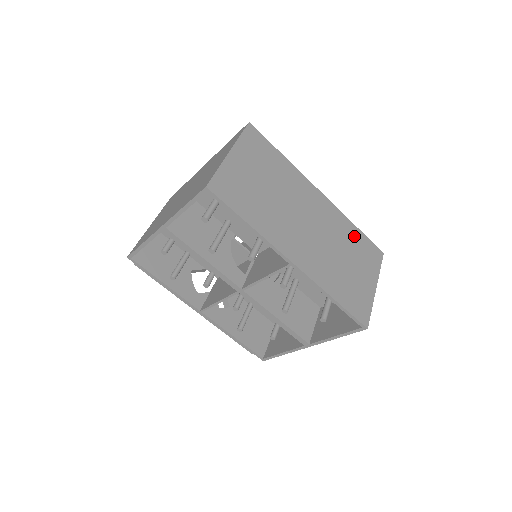
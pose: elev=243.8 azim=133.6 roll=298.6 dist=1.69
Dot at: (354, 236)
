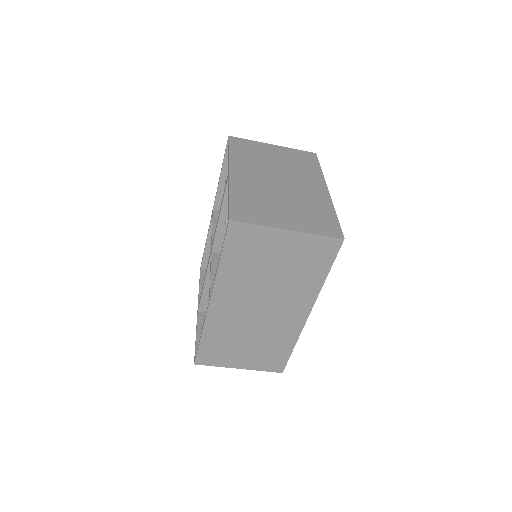
Dot at: (281, 348)
